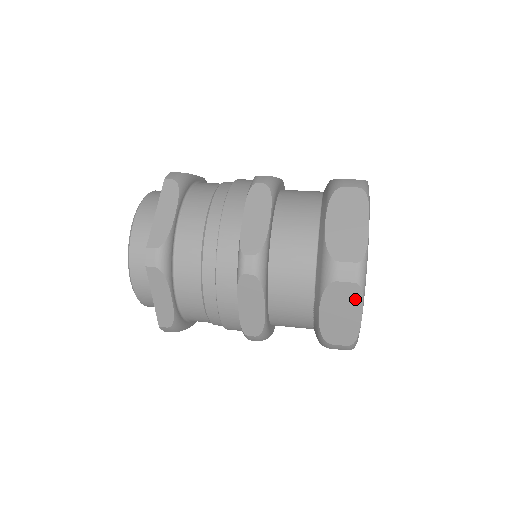
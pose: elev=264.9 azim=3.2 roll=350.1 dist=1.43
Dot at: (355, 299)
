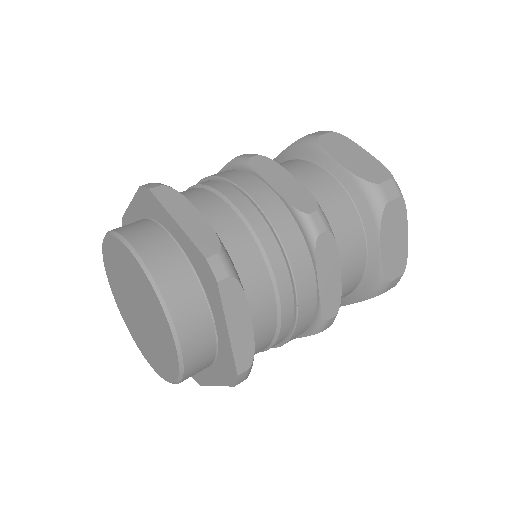
Dot at: occluded
